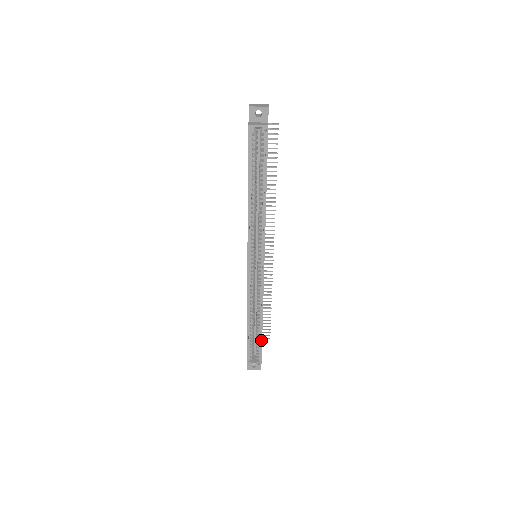
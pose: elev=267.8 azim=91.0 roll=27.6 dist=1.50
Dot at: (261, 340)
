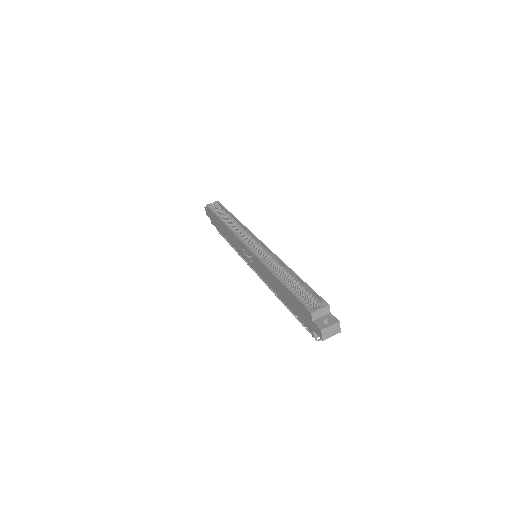
Dot at: (304, 283)
